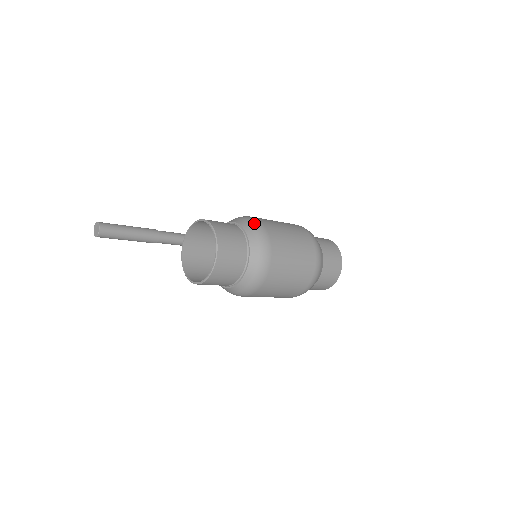
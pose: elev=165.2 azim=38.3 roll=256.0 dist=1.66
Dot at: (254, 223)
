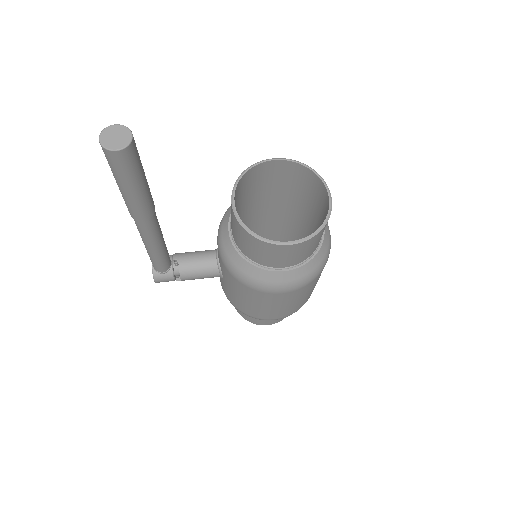
Dot at: occluded
